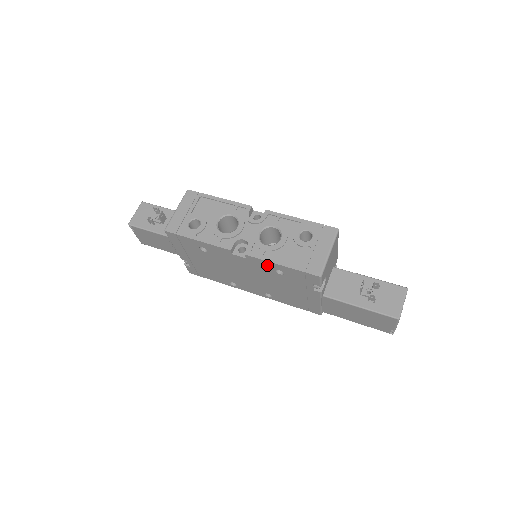
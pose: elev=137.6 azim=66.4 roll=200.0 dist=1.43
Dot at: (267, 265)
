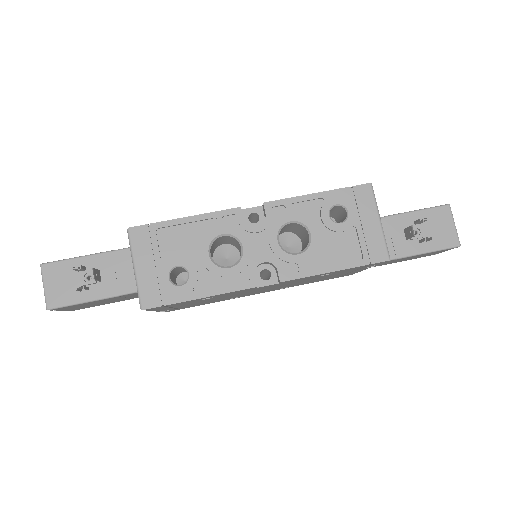
Dot at: (310, 277)
